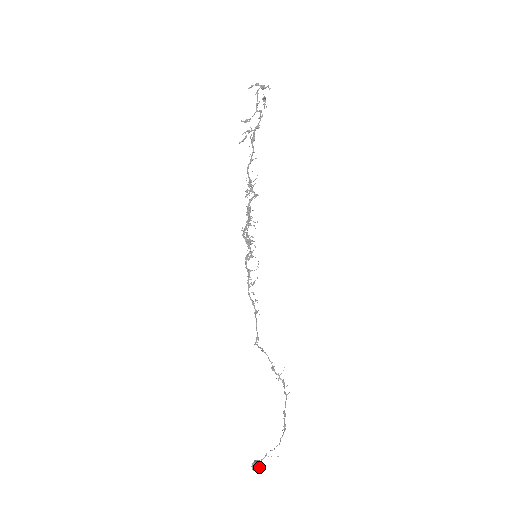
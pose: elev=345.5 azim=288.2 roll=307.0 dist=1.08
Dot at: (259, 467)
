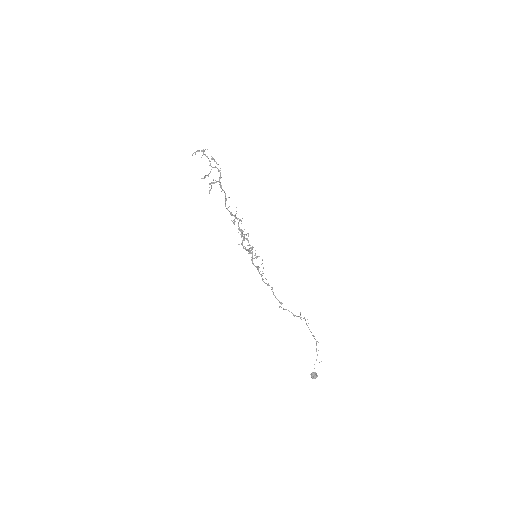
Dot at: (316, 375)
